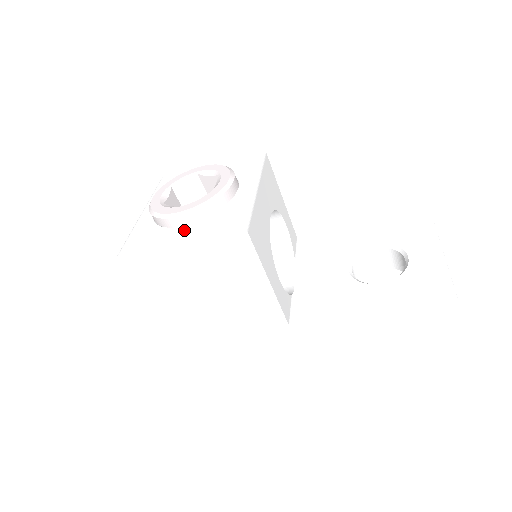
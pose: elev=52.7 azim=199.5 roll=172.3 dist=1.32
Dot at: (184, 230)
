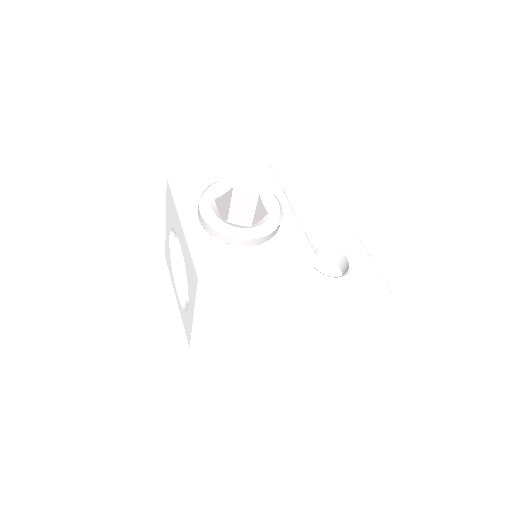
Dot at: (258, 251)
